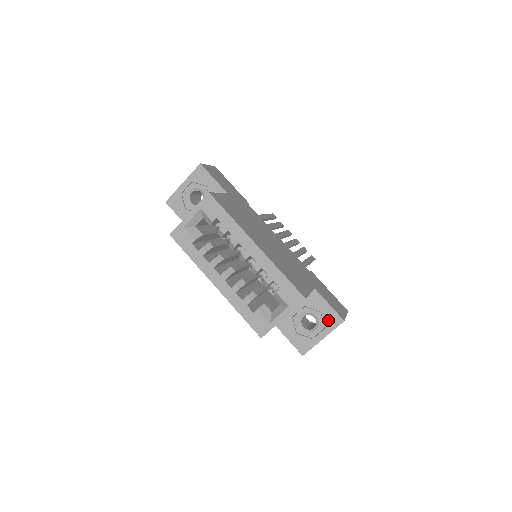
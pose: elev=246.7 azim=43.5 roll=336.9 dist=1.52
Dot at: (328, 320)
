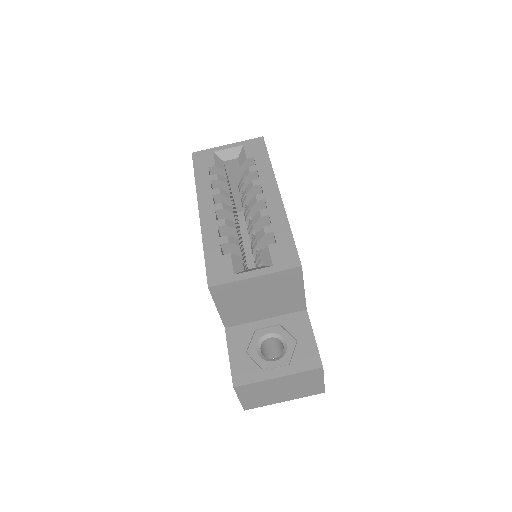
Dot at: (301, 355)
